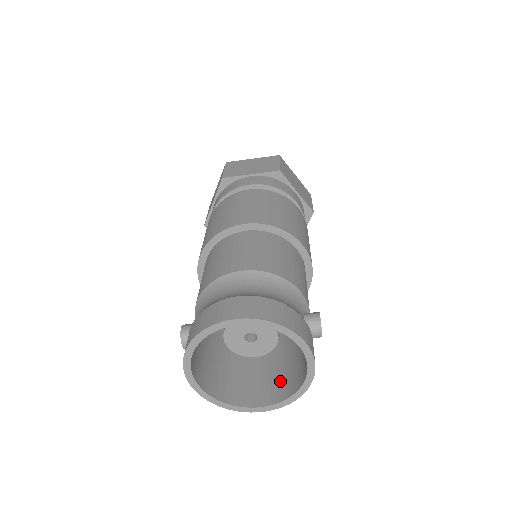
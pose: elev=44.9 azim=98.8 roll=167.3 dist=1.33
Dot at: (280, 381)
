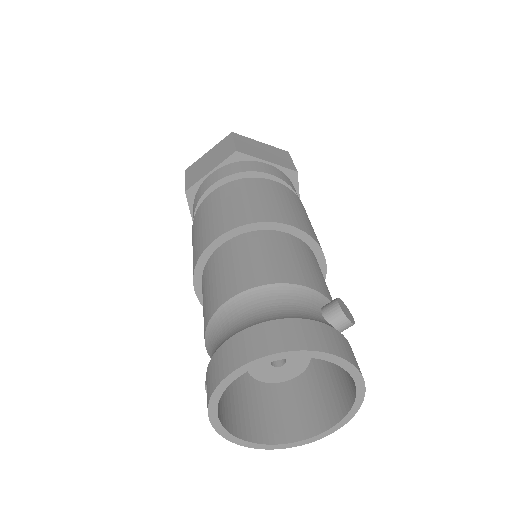
Dot at: (336, 390)
